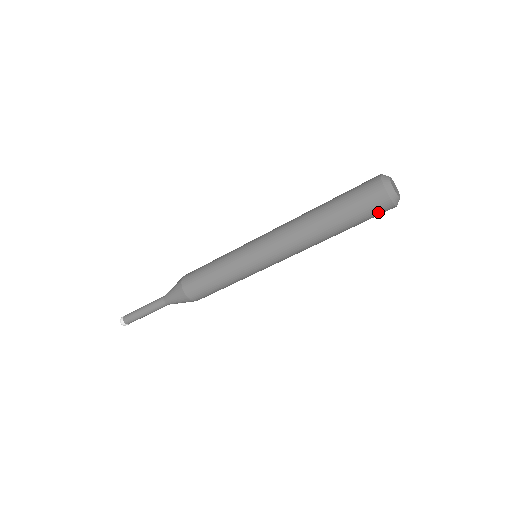
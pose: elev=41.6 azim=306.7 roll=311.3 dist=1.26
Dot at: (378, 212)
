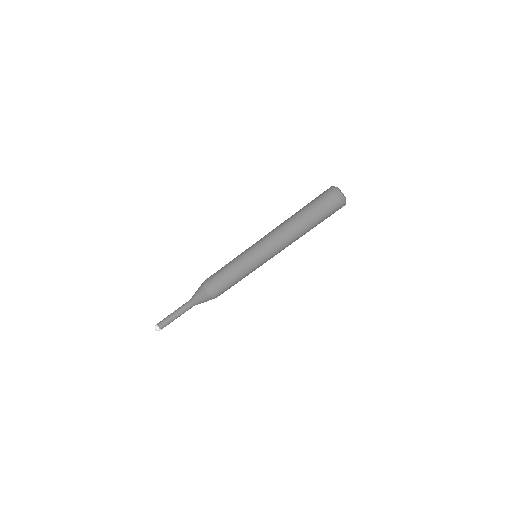
Dot at: (334, 209)
